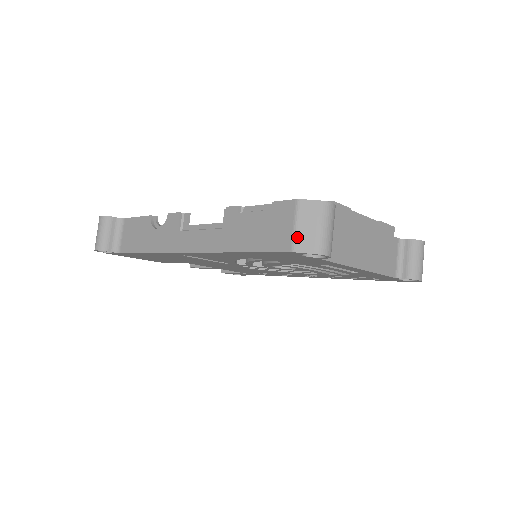
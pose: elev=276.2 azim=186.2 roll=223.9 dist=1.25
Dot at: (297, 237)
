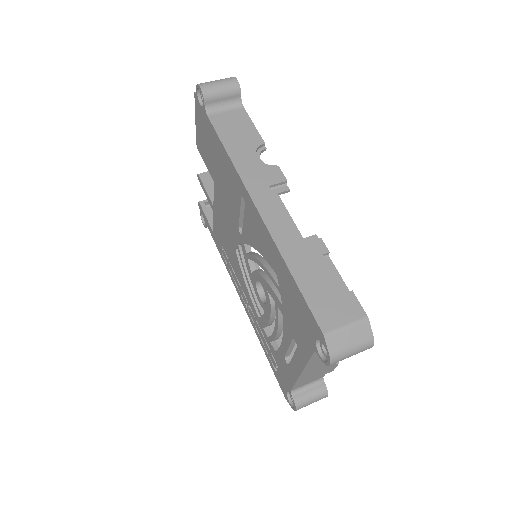
Dot at: (338, 333)
